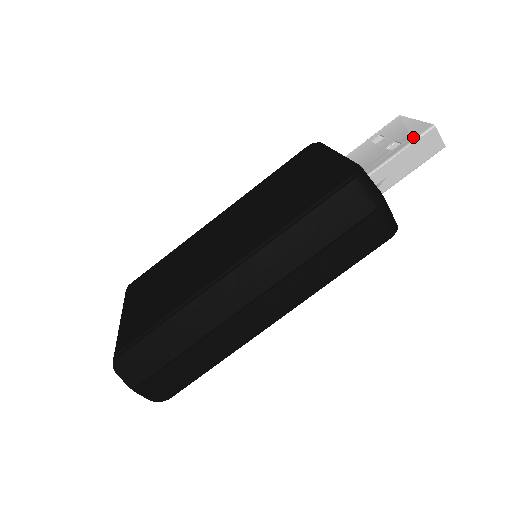
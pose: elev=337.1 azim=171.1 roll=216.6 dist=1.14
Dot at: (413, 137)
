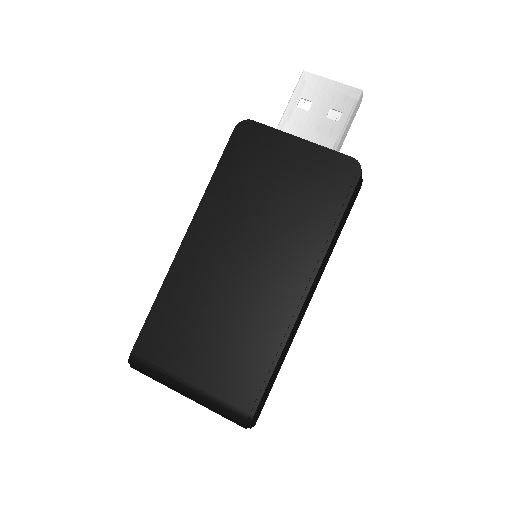
Dot at: (351, 106)
